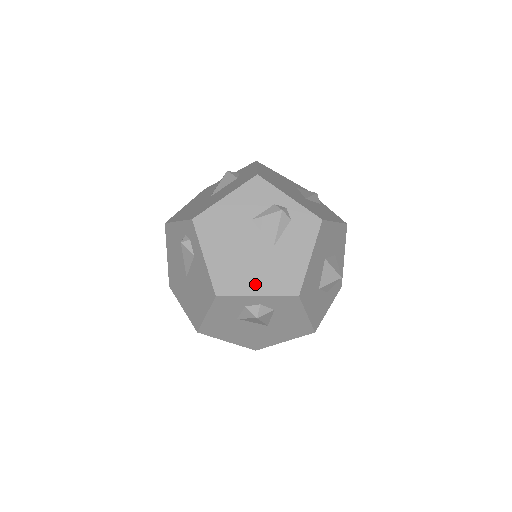
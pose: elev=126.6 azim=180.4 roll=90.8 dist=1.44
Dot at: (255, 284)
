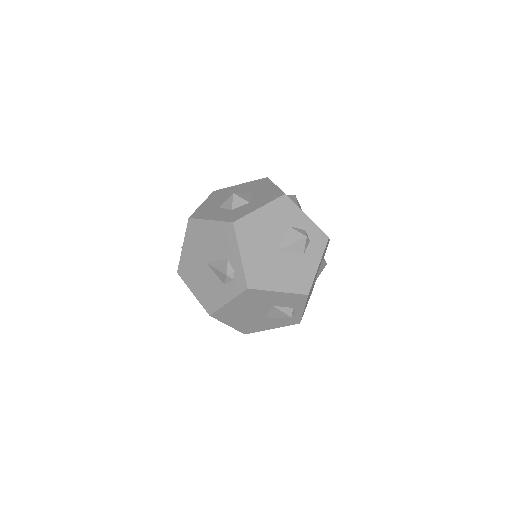
Dot at: (234, 322)
